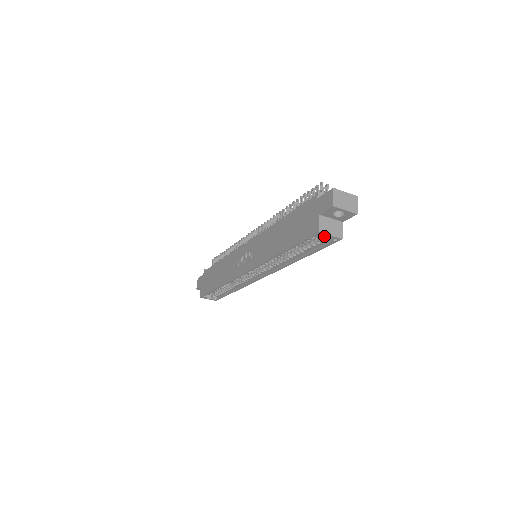
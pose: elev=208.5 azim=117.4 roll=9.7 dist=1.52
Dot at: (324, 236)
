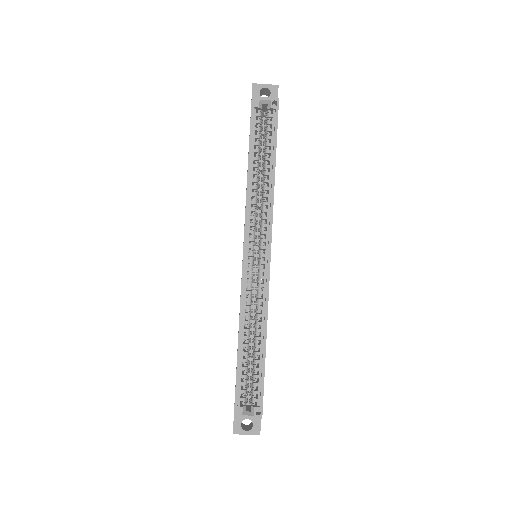
Dot at: (267, 115)
